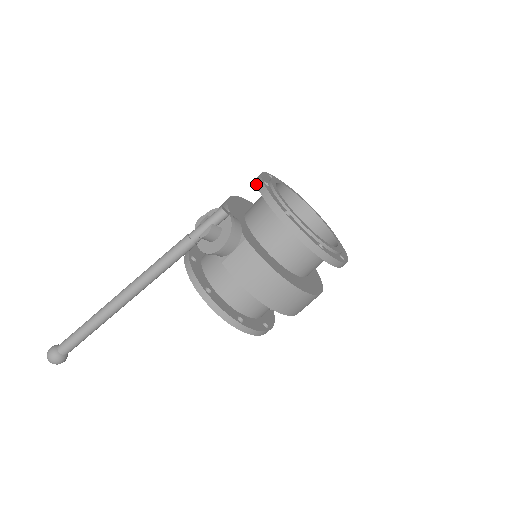
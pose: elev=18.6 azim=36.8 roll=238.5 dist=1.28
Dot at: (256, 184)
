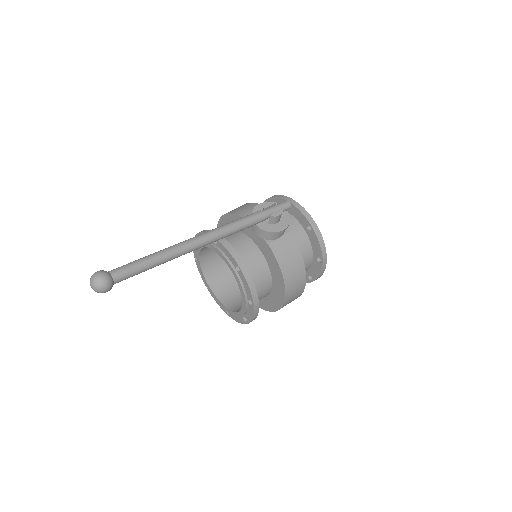
Dot at: (285, 199)
